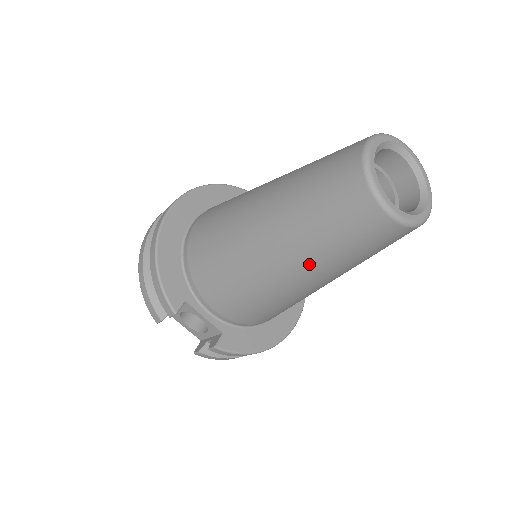
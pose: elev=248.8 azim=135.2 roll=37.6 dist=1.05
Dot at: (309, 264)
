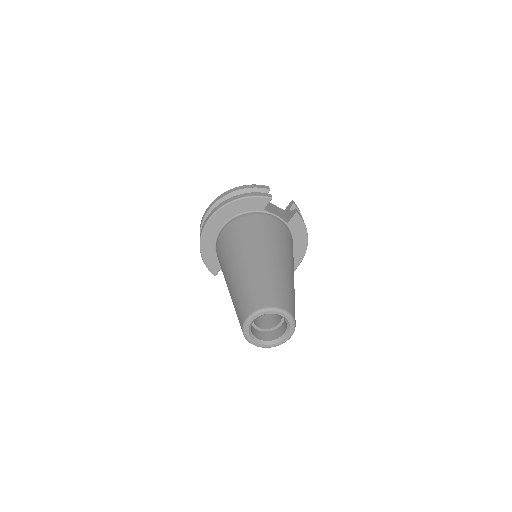
Dot at: occluded
